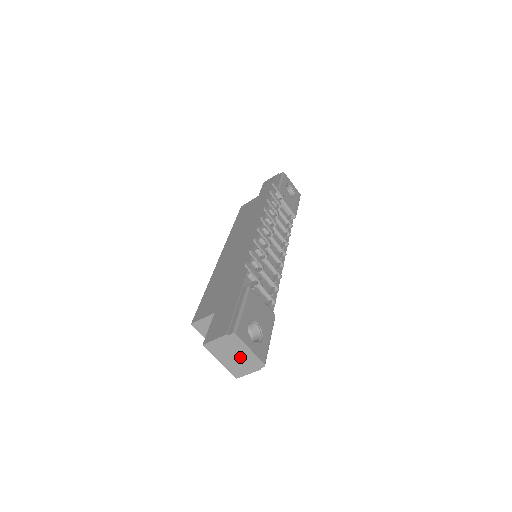
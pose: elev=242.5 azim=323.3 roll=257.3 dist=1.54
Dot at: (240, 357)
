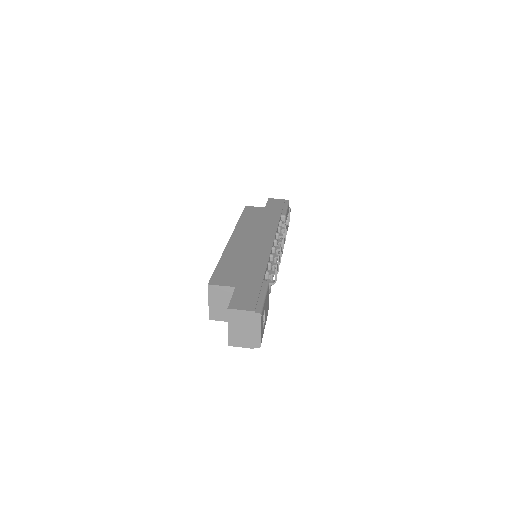
Dot at: (247, 332)
